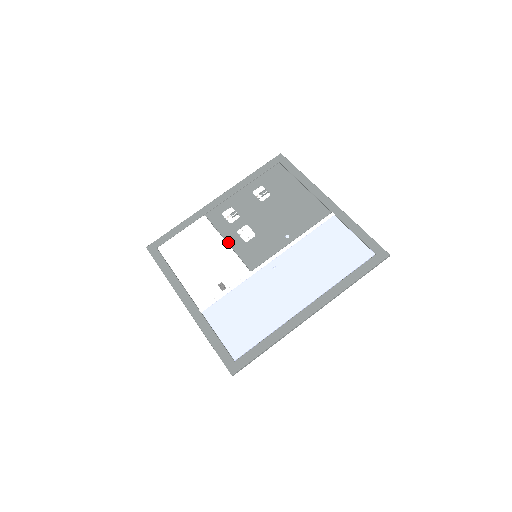
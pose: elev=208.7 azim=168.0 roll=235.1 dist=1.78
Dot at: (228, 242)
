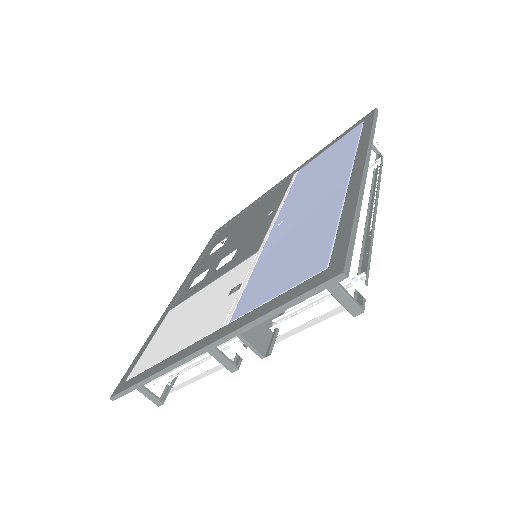
Dot at: (211, 281)
